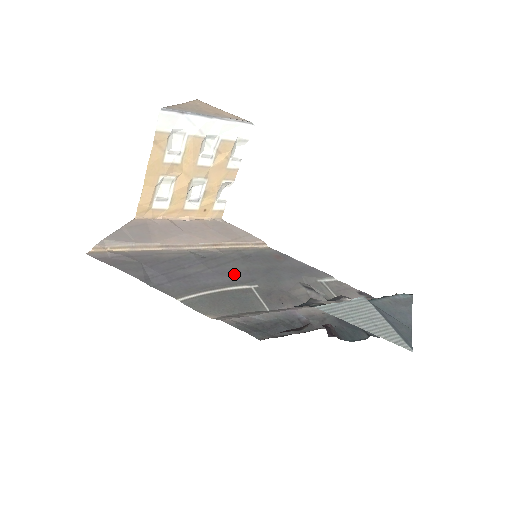
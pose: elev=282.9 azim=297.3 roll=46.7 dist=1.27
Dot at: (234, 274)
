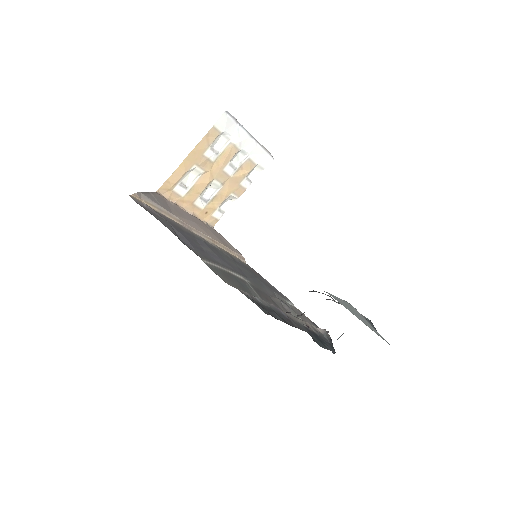
Dot at: (232, 266)
